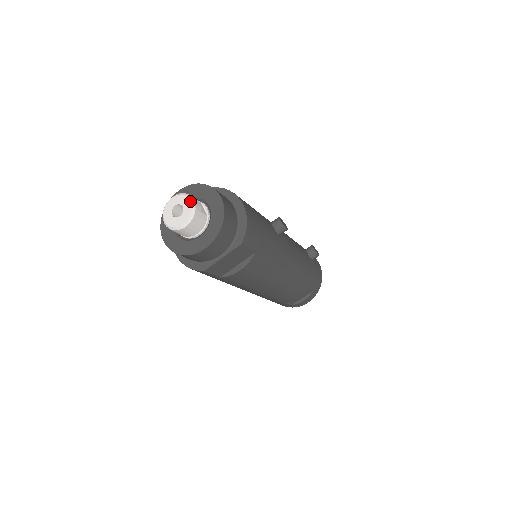
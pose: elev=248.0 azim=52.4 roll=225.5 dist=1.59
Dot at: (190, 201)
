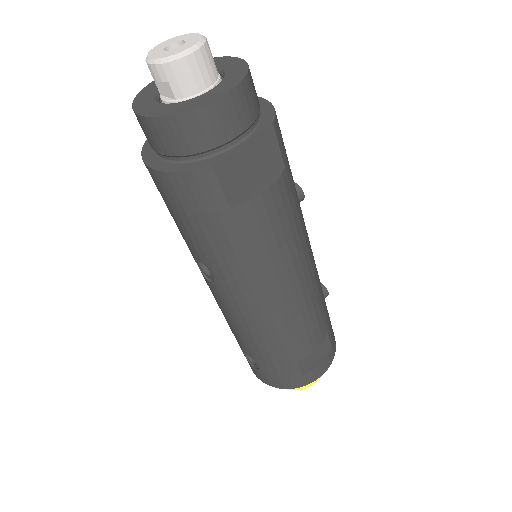
Dot at: (196, 33)
